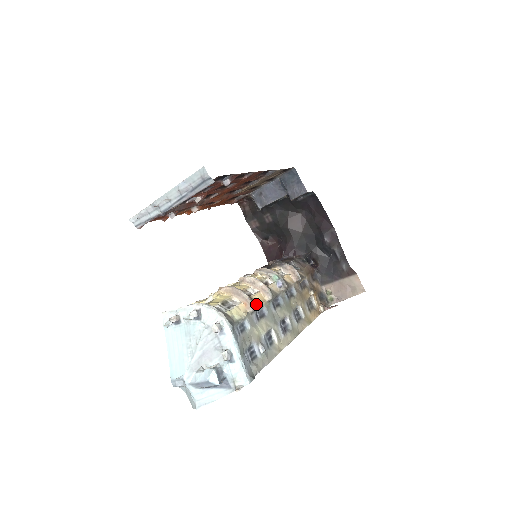
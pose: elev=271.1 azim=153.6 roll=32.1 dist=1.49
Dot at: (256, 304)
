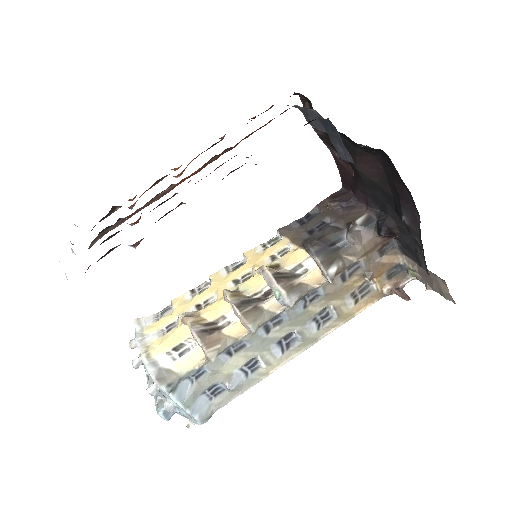
Dot at: (226, 342)
